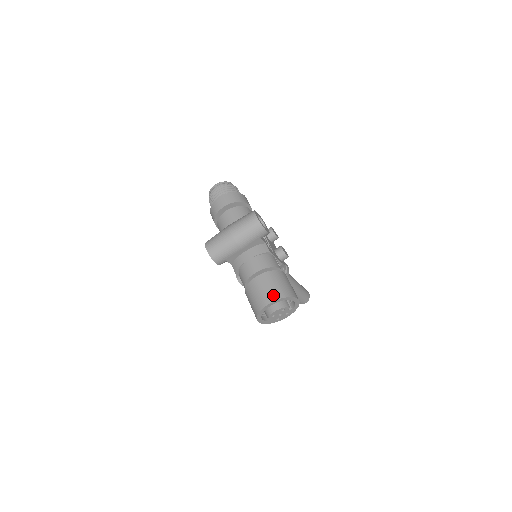
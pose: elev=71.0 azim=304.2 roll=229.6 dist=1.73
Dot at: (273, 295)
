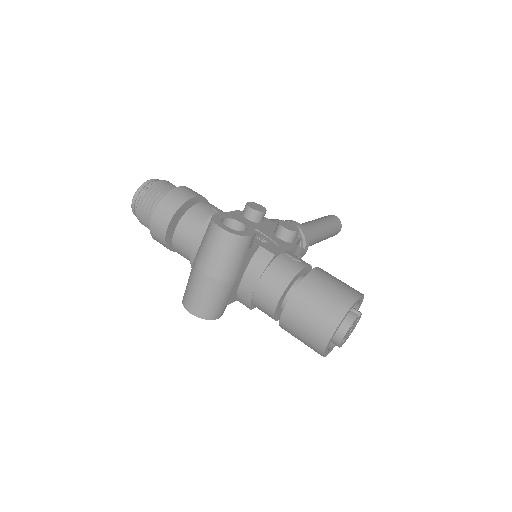
Dot at: (327, 323)
